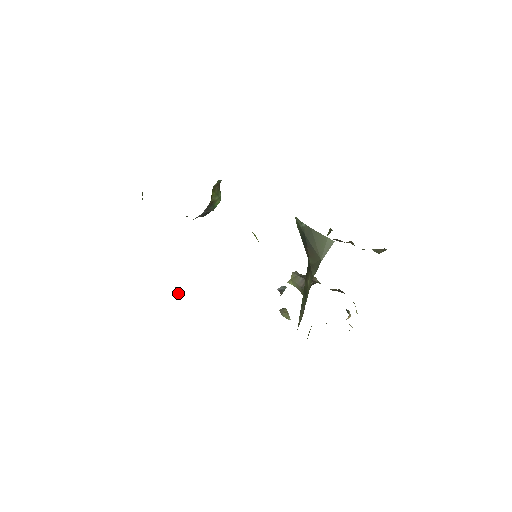
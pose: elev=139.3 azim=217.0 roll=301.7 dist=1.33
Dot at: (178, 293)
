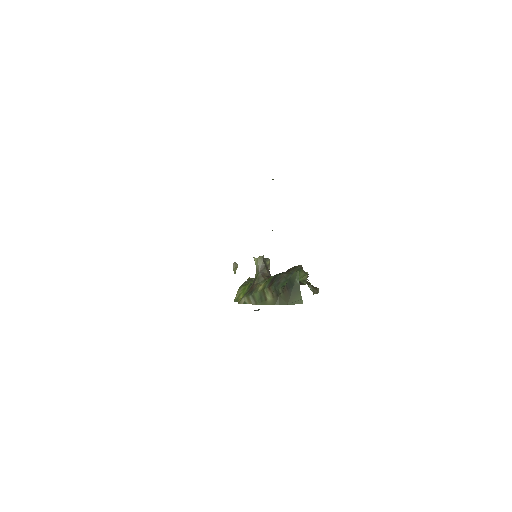
Dot at: occluded
